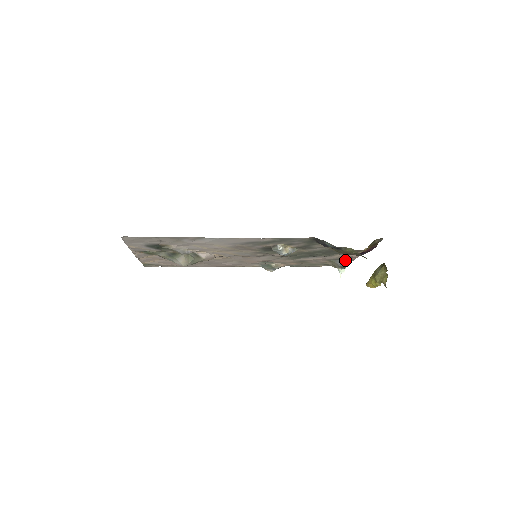
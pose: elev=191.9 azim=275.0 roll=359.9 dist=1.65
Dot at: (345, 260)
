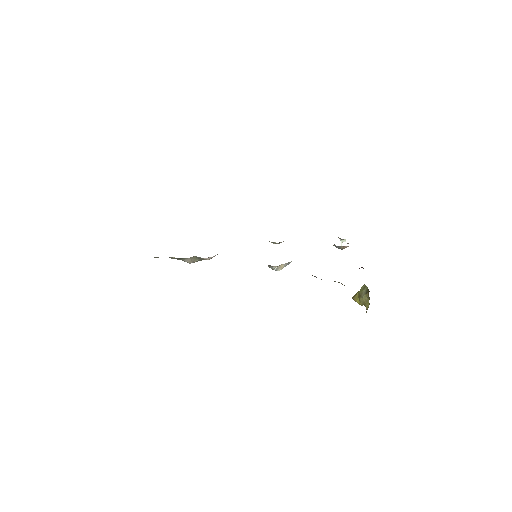
Dot at: (343, 246)
